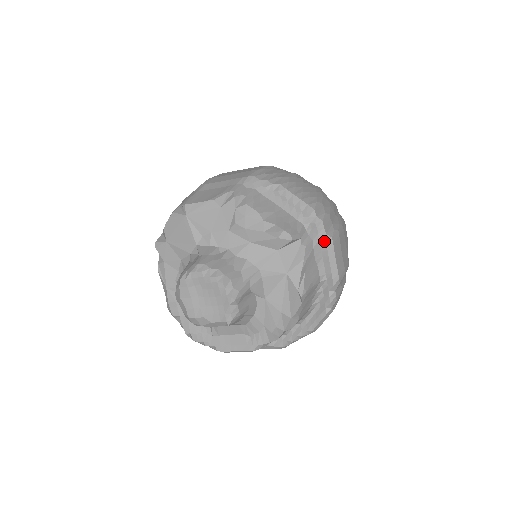
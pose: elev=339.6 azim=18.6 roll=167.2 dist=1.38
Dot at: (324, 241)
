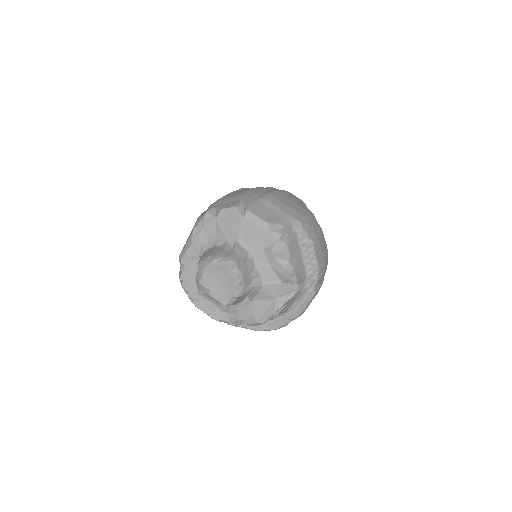
Dot at: (310, 292)
